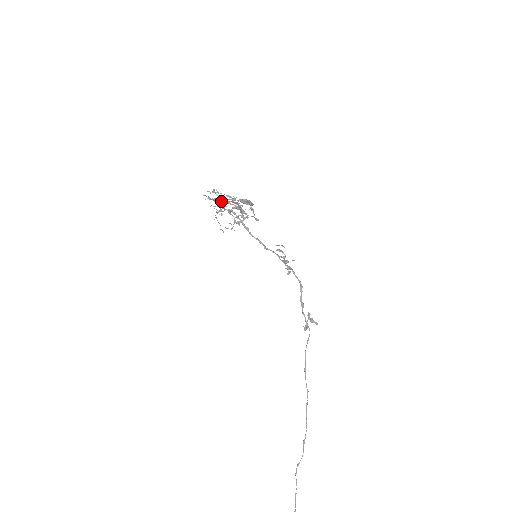
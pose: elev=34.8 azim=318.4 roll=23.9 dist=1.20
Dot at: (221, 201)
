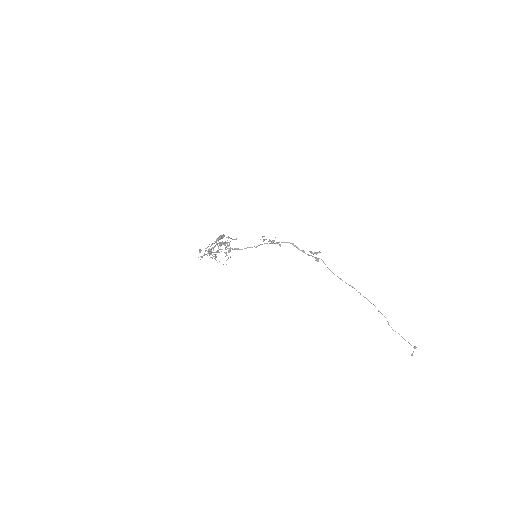
Dot at: occluded
